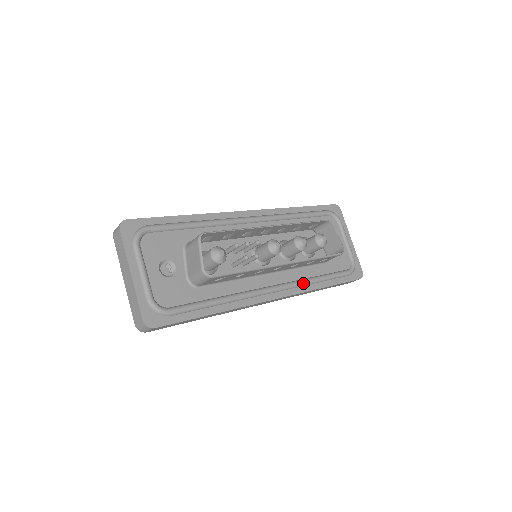
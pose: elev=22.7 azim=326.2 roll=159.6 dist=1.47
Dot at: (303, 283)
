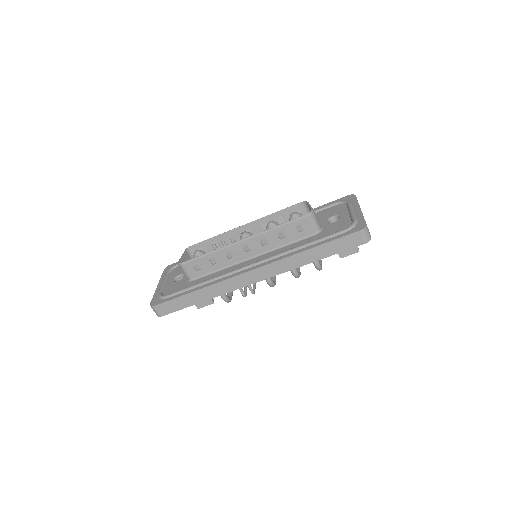
Dot at: (281, 253)
